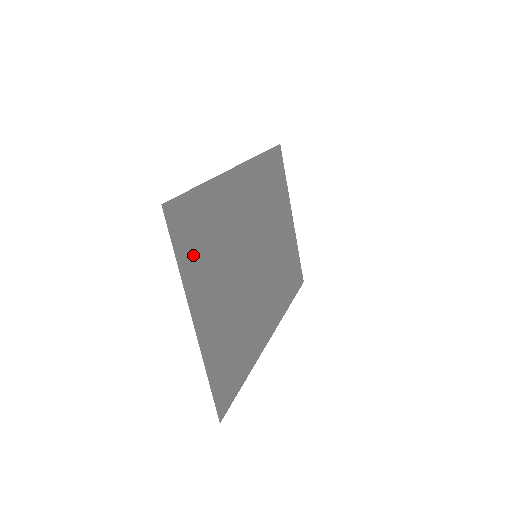
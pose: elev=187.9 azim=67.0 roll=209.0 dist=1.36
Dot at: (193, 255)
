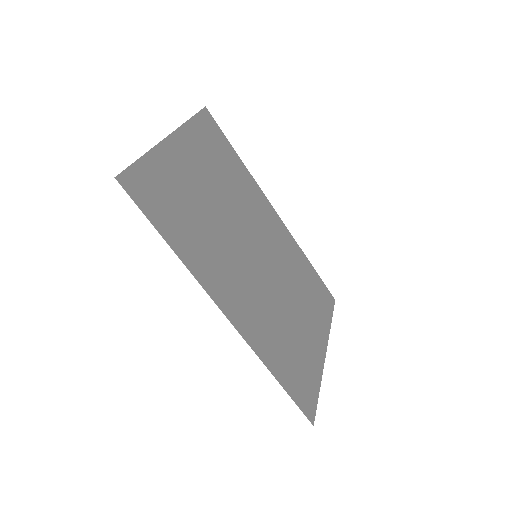
Dot at: (203, 141)
